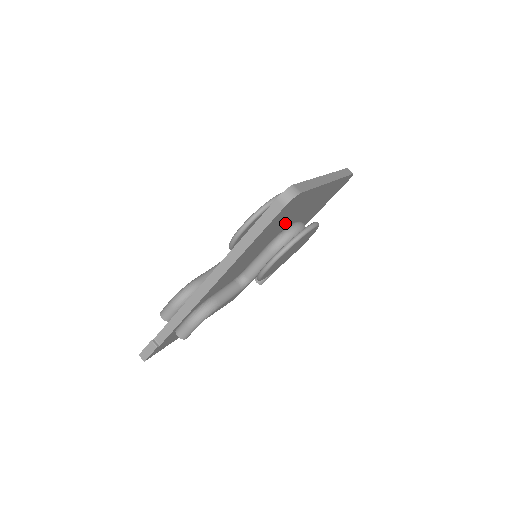
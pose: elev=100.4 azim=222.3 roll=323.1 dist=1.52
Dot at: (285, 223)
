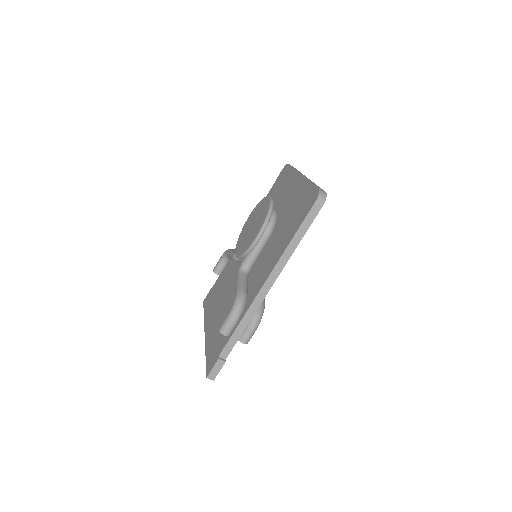
Dot at: occluded
